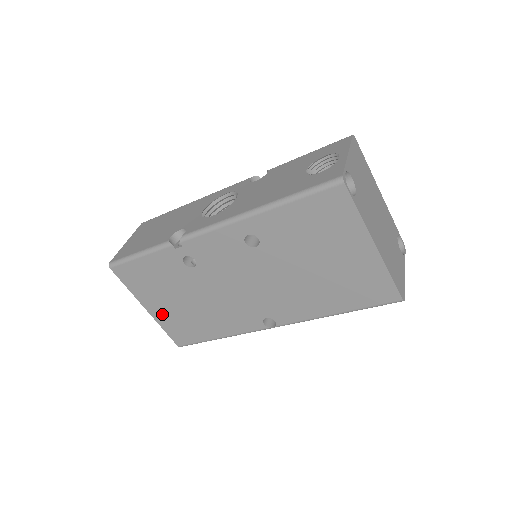
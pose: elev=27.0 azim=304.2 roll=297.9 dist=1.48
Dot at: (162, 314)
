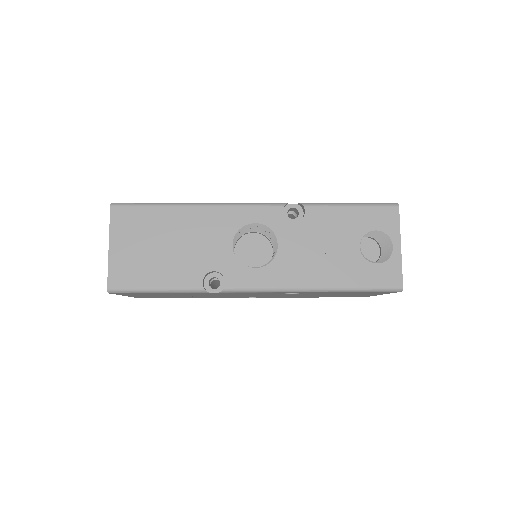
Dot at: (144, 296)
